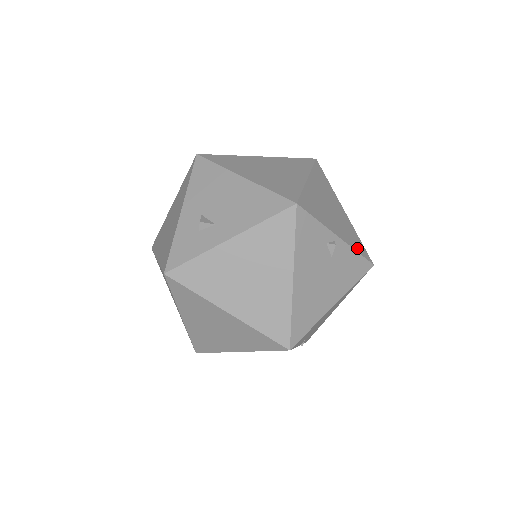
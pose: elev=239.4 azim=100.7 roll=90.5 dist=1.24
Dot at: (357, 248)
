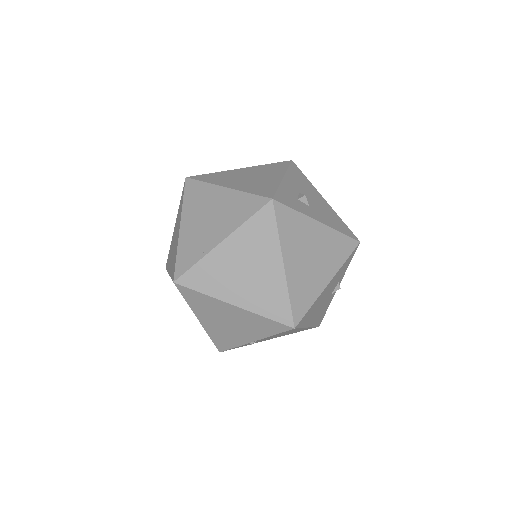
Dot at: occluded
